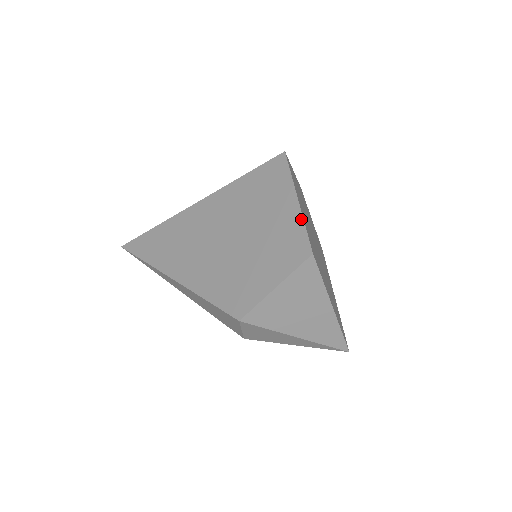
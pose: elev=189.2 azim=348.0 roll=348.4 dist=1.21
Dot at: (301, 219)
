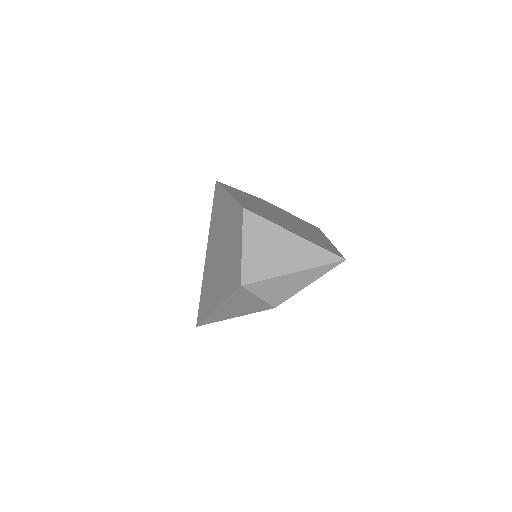
Dot at: (233, 200)
